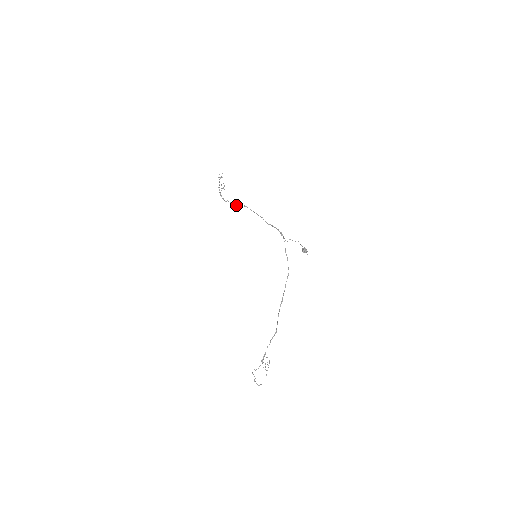
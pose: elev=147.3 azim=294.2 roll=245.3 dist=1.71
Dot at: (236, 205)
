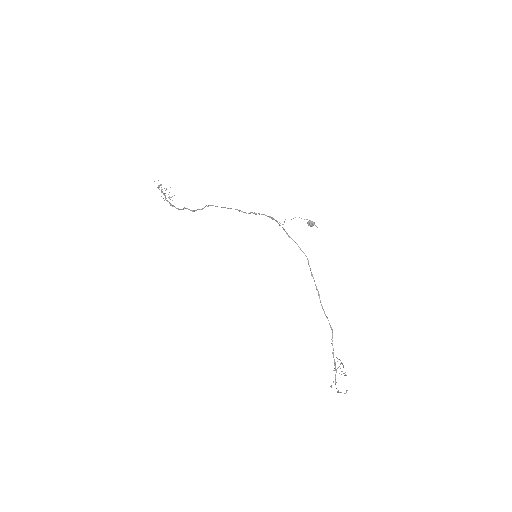
Dot at: occluded
